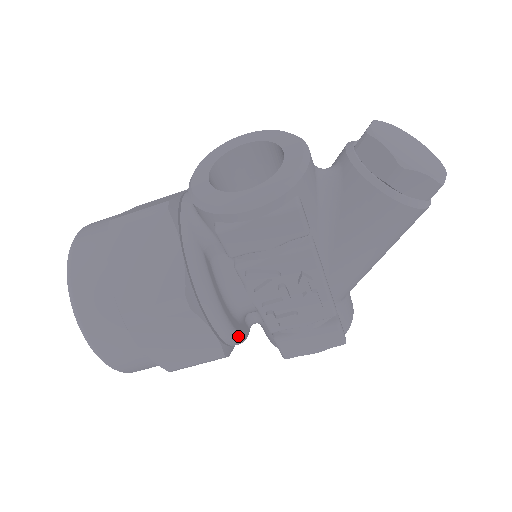
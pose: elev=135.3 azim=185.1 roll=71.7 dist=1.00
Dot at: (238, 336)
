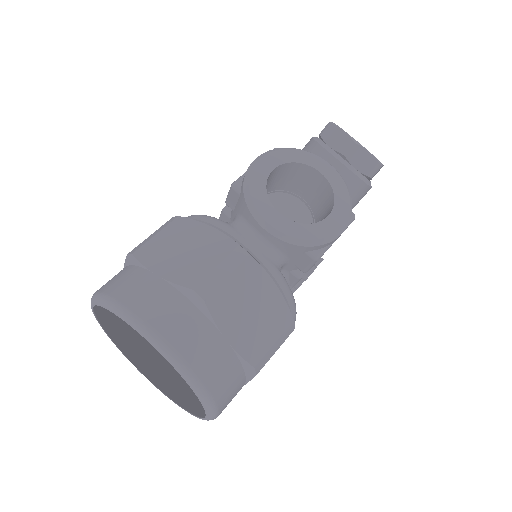
Dot at: occluded
